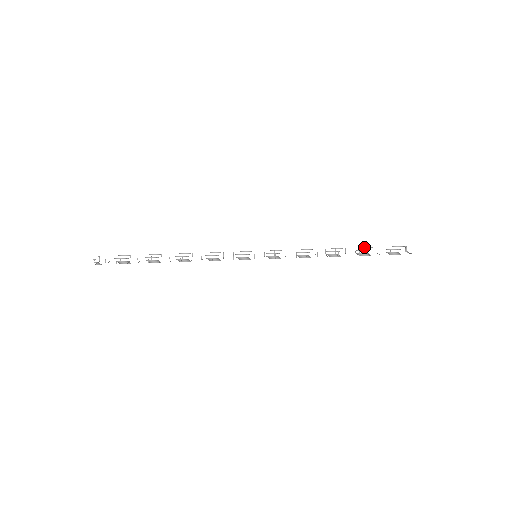
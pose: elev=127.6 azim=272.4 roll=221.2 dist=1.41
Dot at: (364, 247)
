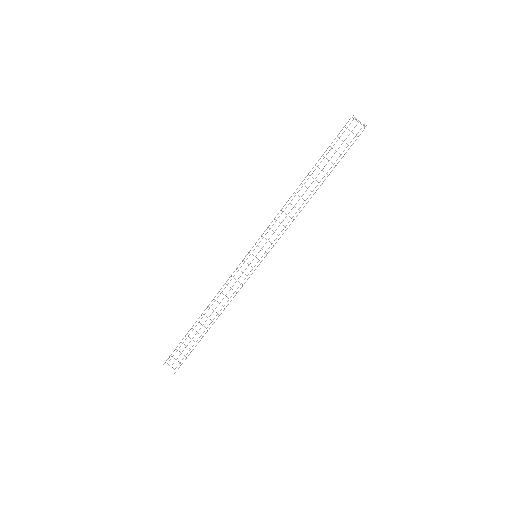
Dot at: occluded
